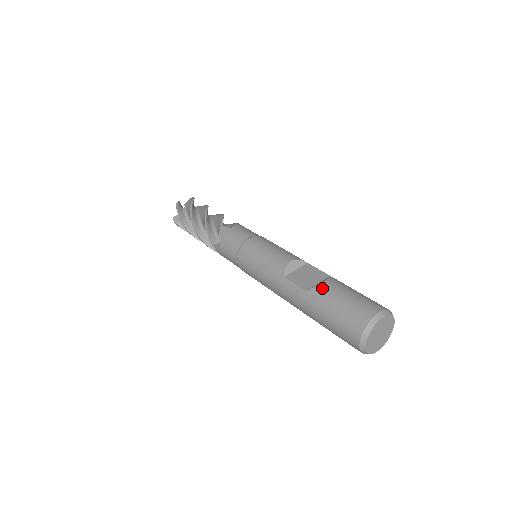
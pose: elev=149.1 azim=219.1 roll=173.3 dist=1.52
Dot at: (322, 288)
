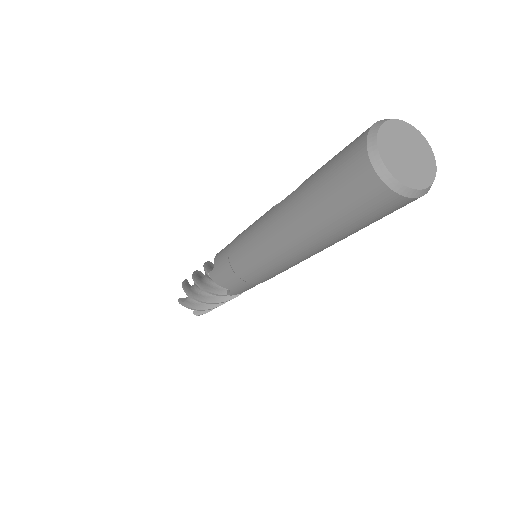
Dot at: occluded
